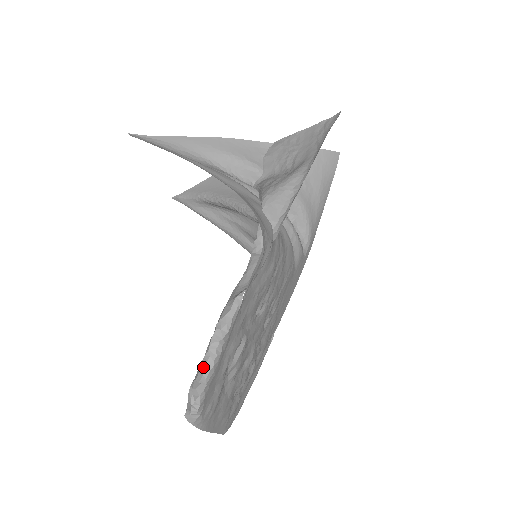
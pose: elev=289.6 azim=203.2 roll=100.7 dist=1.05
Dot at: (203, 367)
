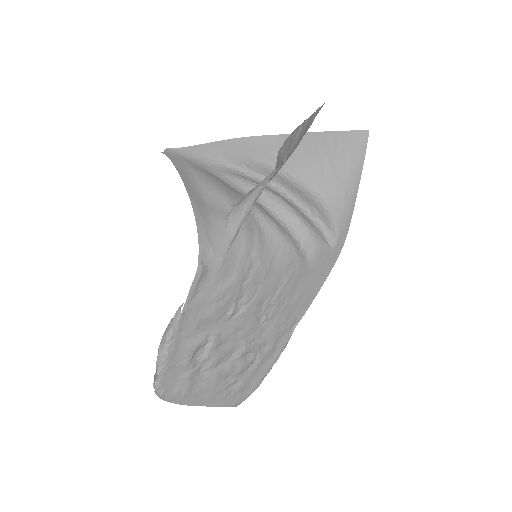
Dot at: (156, 361)
